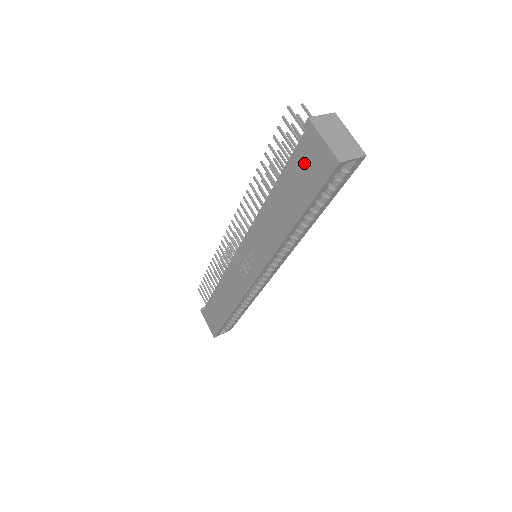
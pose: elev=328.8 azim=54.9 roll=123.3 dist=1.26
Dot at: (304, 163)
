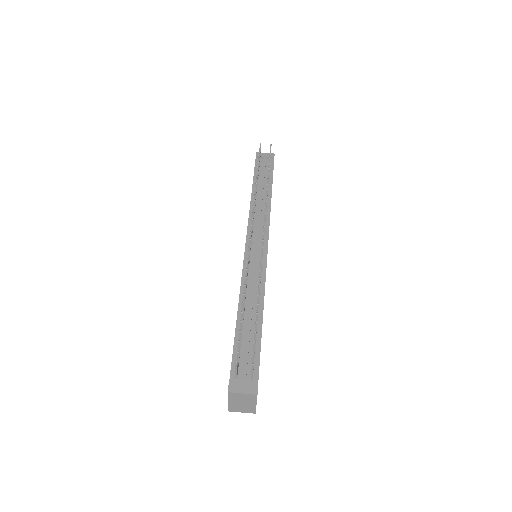
Dot at: occluded
